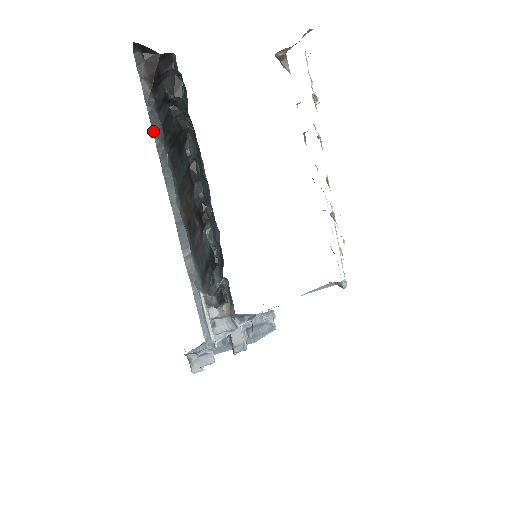
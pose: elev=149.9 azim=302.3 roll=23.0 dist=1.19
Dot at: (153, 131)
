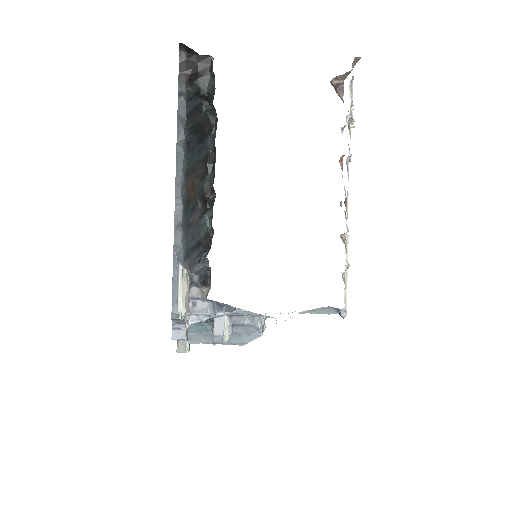
Dot at: (178, 116)
